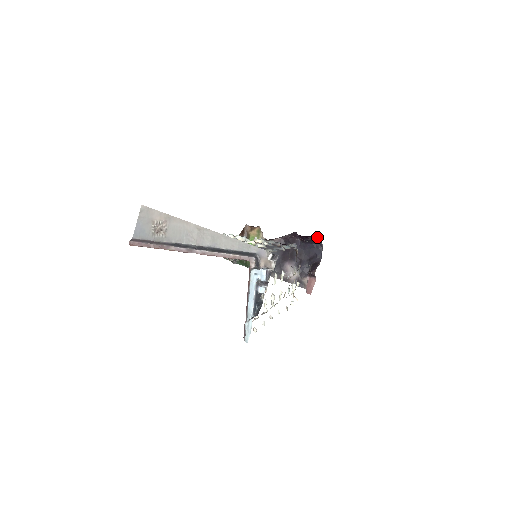
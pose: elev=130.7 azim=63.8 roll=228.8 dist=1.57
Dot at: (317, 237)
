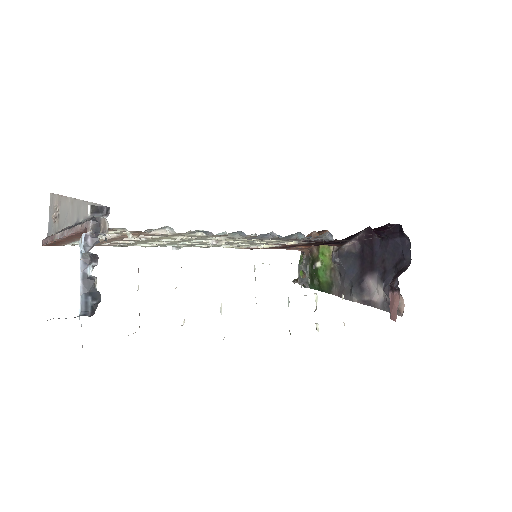
Dot at: (398, 227)
